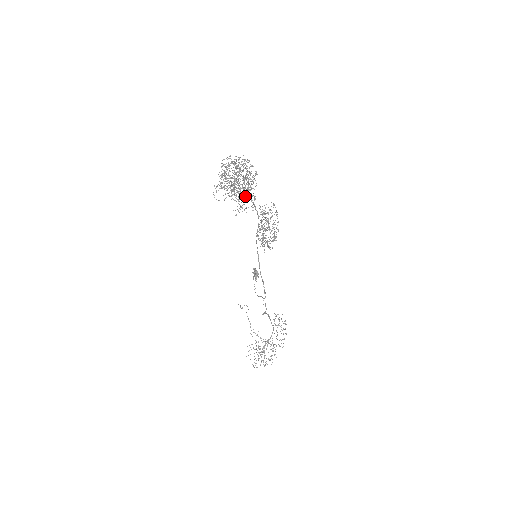
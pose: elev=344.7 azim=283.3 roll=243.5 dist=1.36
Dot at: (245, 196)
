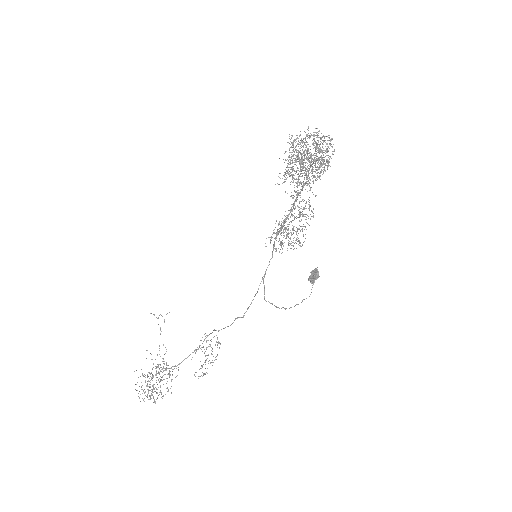
Dot at: (293, 181)
